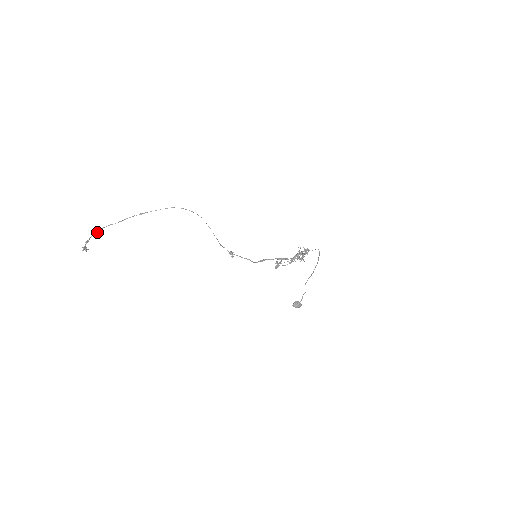
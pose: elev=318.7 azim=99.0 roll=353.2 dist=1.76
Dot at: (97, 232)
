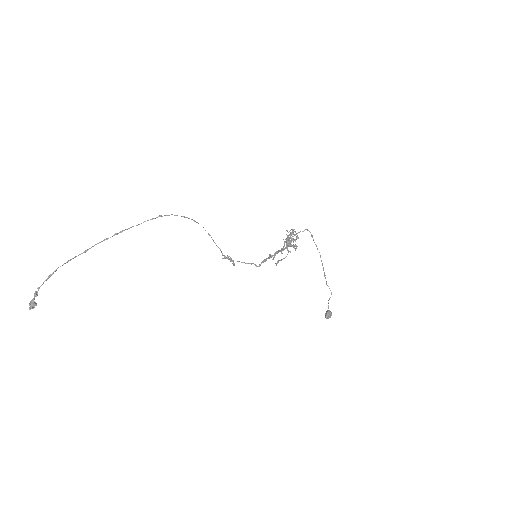
Dot at: (50, 275)
